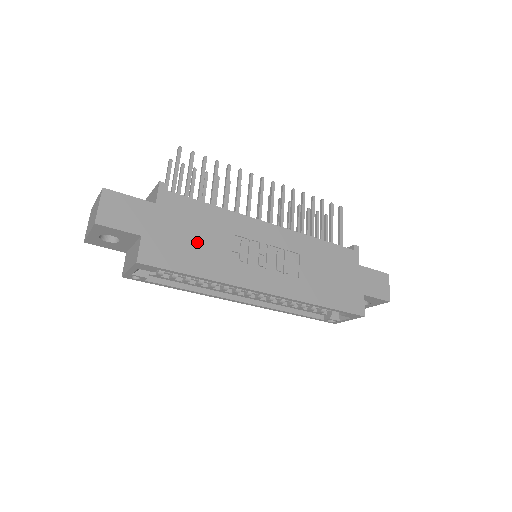
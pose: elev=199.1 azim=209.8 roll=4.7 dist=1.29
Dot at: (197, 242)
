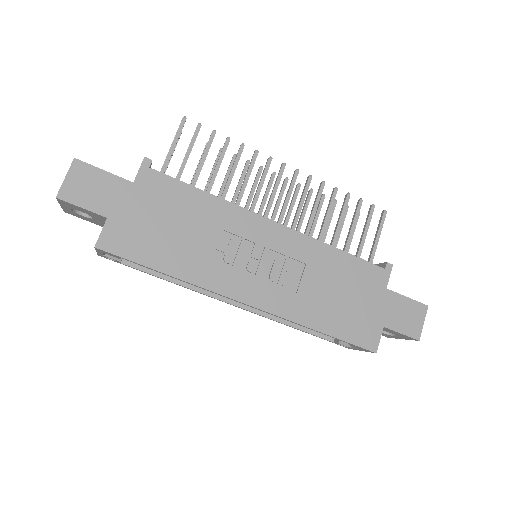
Dot at: (174, 233)
